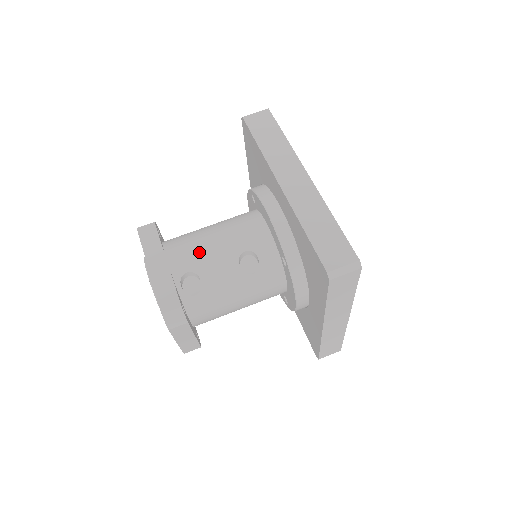
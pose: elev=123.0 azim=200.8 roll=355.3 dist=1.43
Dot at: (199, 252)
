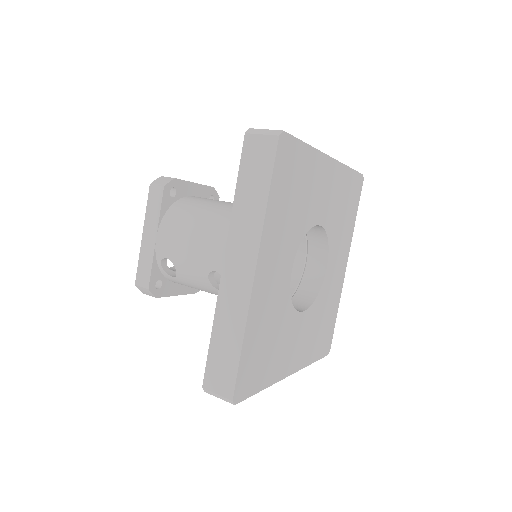
Dot at: (180, 246)
